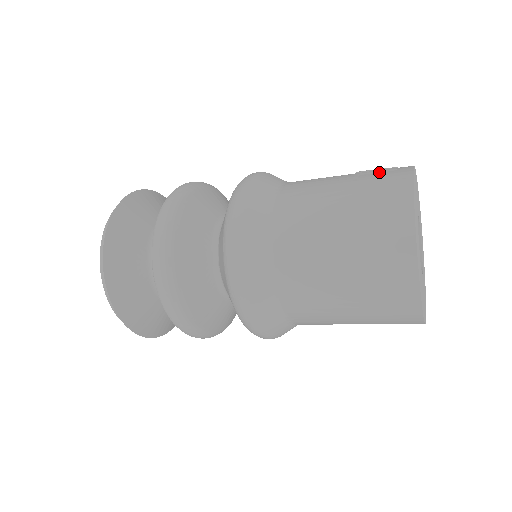
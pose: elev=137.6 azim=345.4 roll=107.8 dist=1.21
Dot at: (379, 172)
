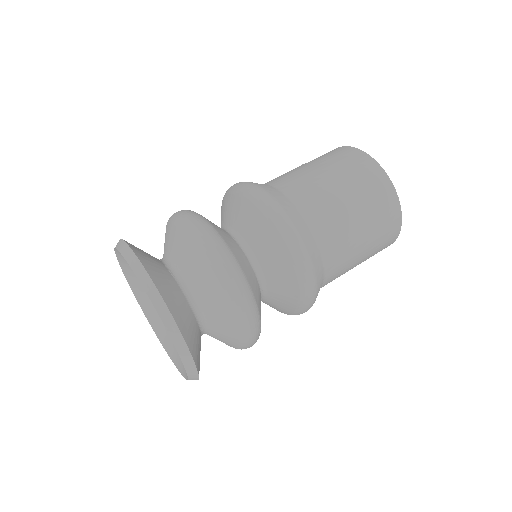
Dot at: occluded
